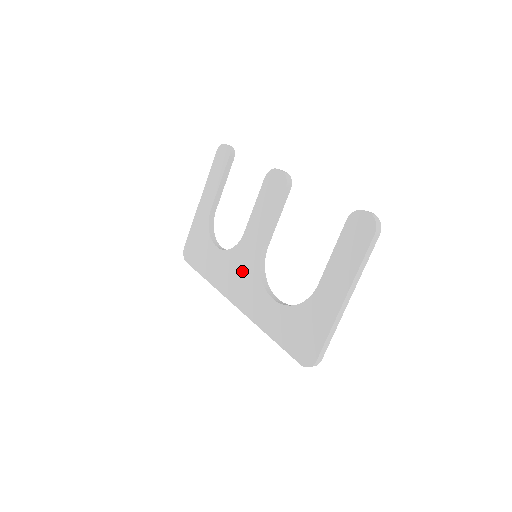
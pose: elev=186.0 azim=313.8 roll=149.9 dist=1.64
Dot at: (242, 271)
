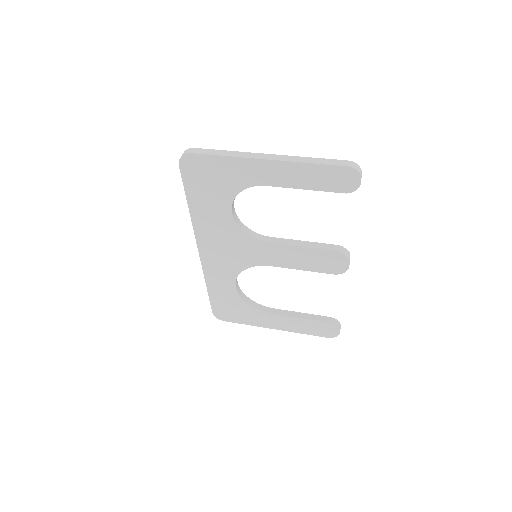
Dot at: (233, 251)
